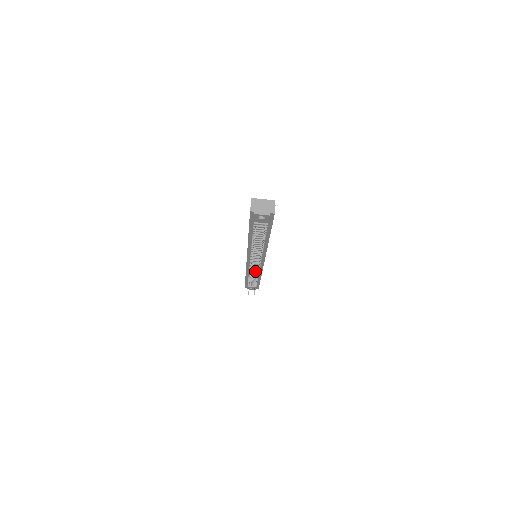
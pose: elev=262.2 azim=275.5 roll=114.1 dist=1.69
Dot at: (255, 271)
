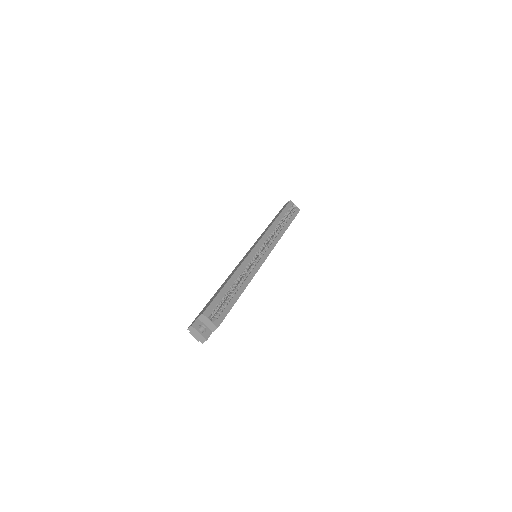
Dot at: occluded
